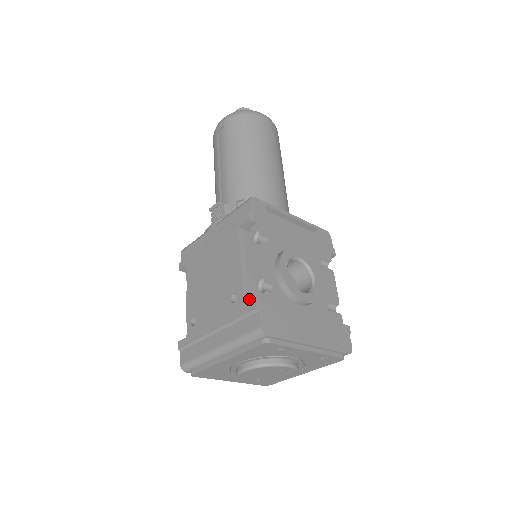
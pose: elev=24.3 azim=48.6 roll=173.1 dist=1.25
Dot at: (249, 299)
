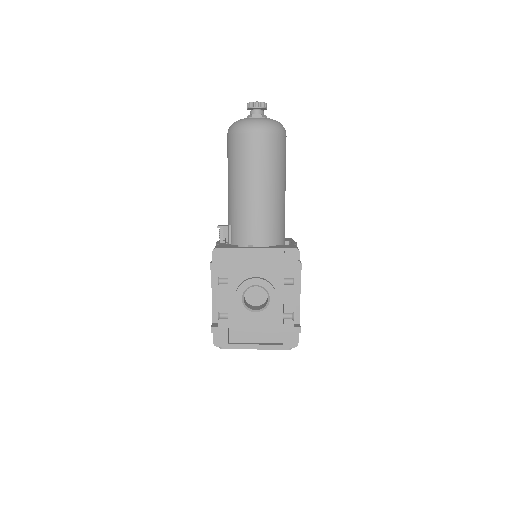
Dot at: (216, 318)
